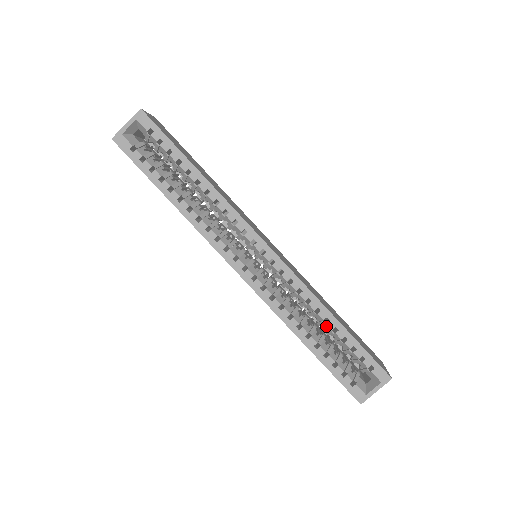
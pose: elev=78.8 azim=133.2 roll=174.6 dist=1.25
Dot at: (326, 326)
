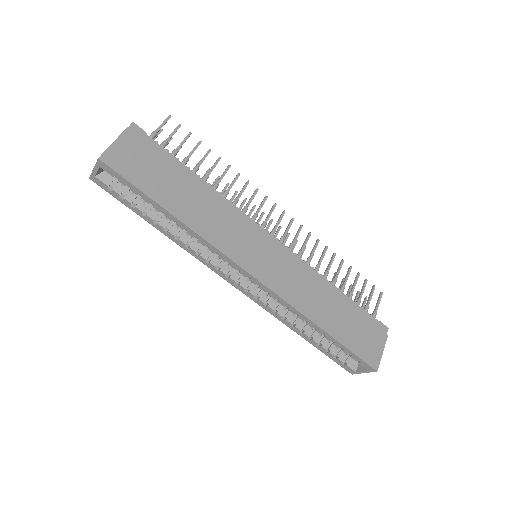
Dot at: occluded
